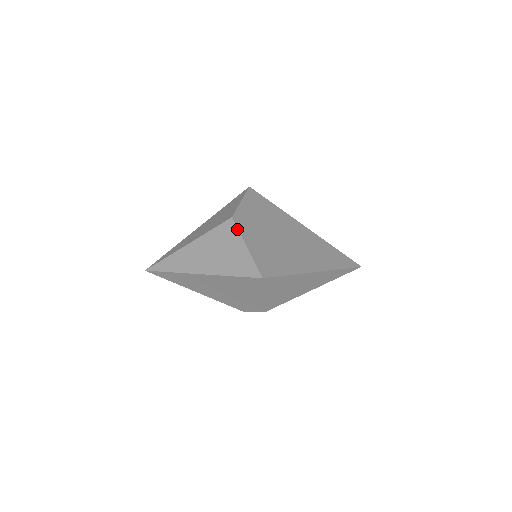
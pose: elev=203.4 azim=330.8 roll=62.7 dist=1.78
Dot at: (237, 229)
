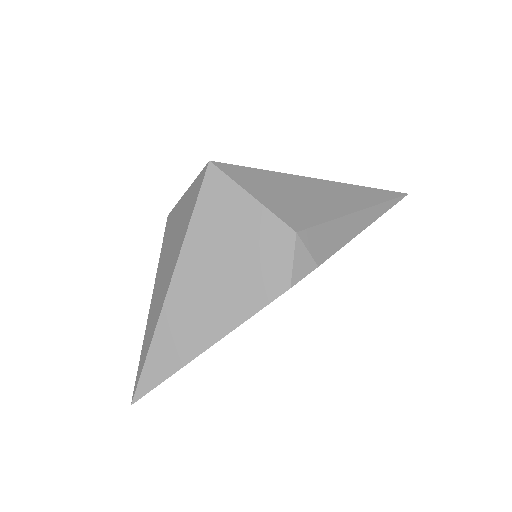
Dot at: (174, 207)
